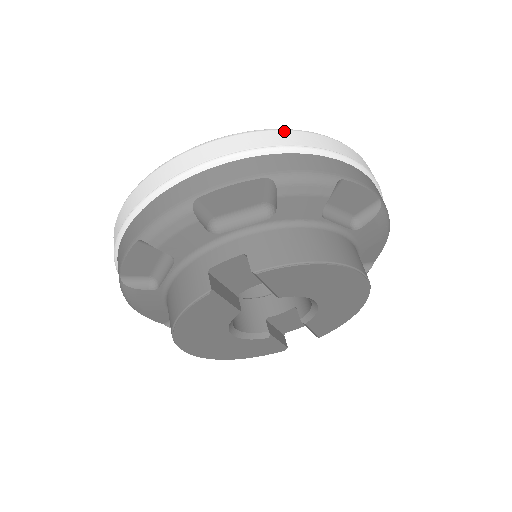
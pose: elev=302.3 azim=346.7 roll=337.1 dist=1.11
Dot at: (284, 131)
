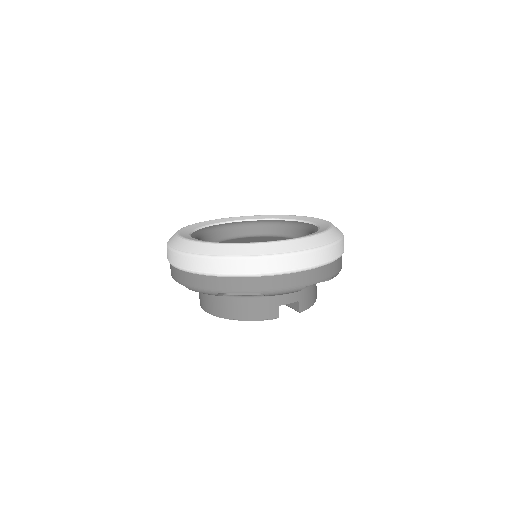
Dot at: (341, 242)
